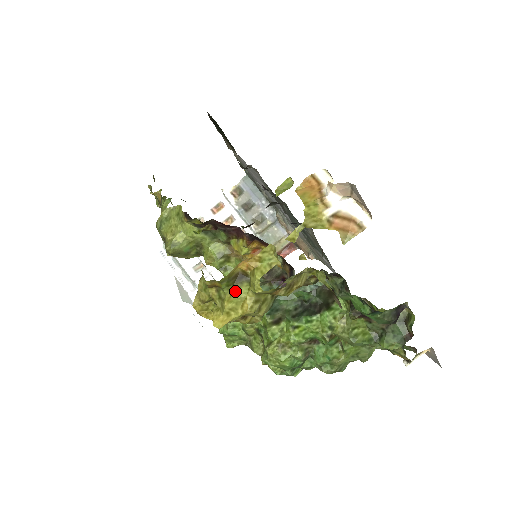
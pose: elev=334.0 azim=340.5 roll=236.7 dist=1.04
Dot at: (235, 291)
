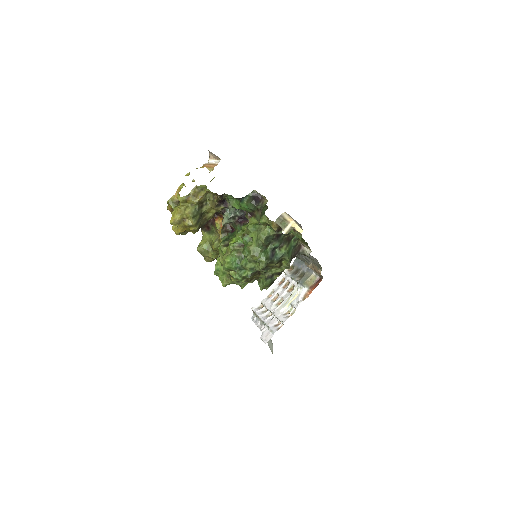
Dot at: (176, 207)
